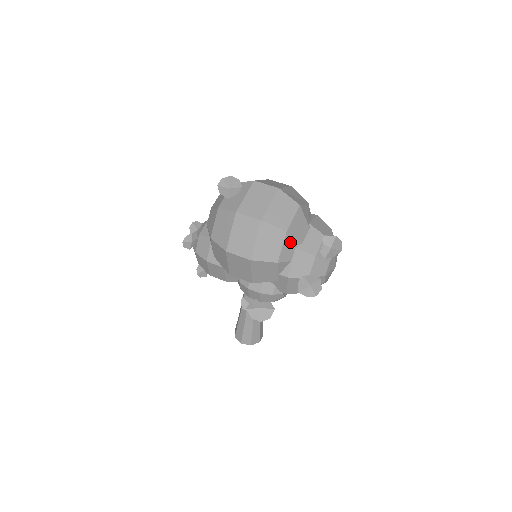
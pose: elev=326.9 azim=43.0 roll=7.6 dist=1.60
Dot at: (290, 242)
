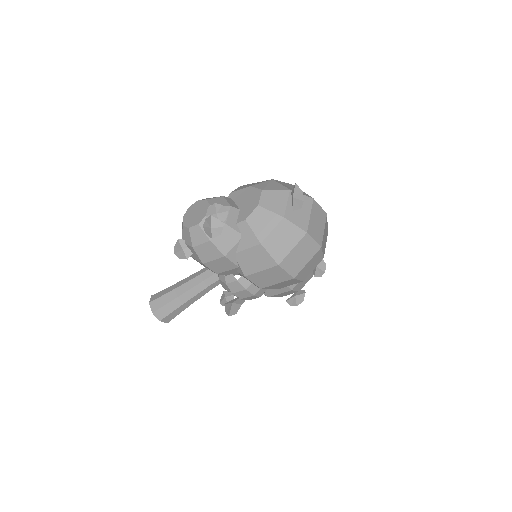
Dot at: occluded
